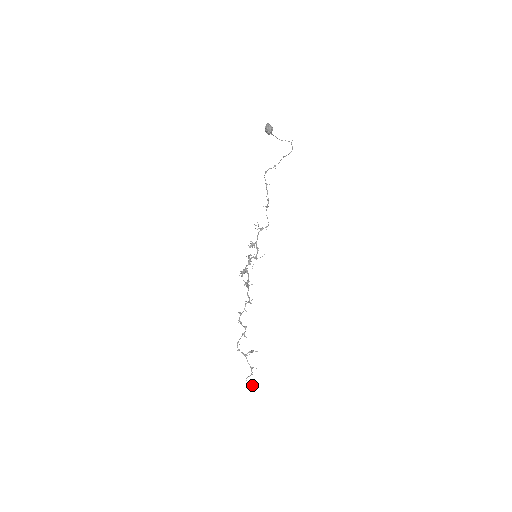
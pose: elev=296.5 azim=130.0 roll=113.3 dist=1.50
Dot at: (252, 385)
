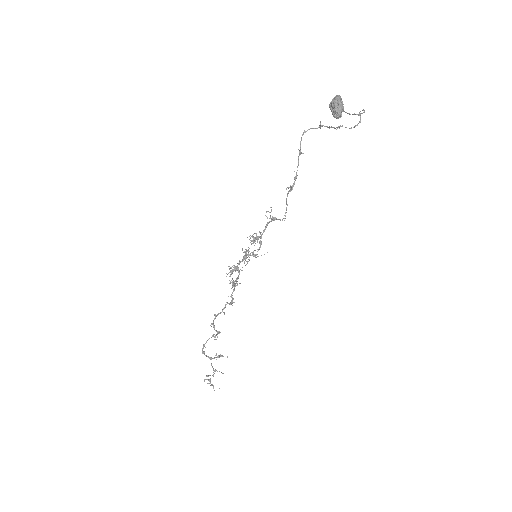
Dot at: occluded
